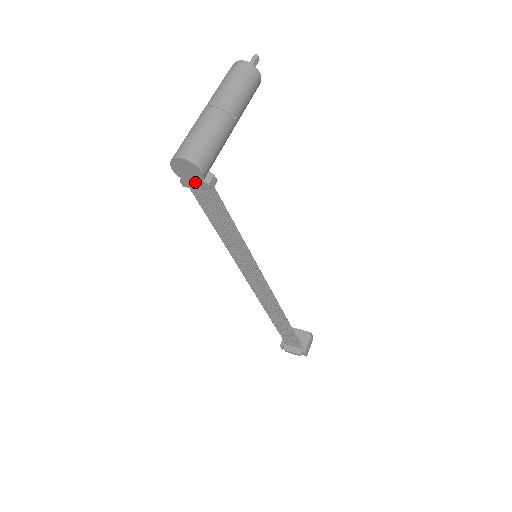
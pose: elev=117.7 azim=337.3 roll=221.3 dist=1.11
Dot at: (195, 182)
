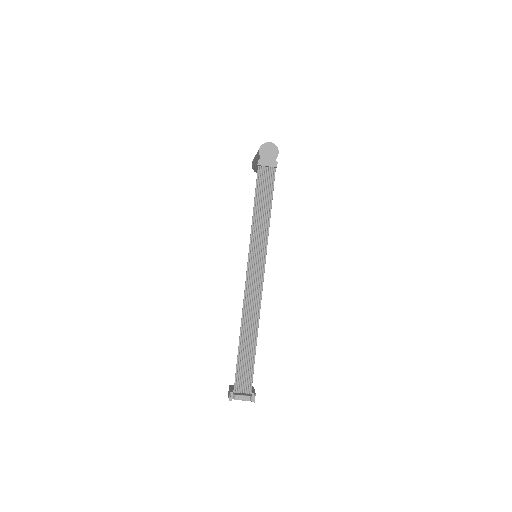
Dot at: (269, 161)
